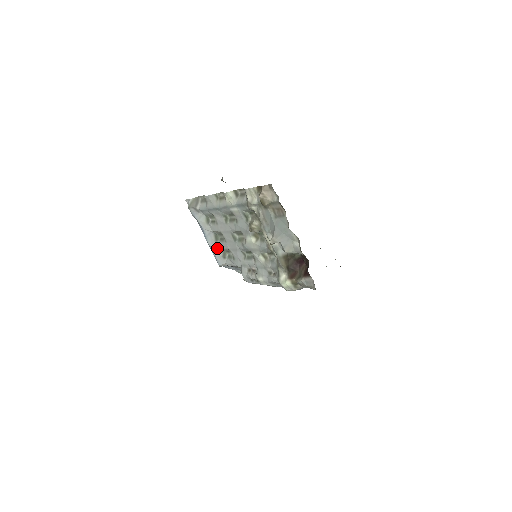
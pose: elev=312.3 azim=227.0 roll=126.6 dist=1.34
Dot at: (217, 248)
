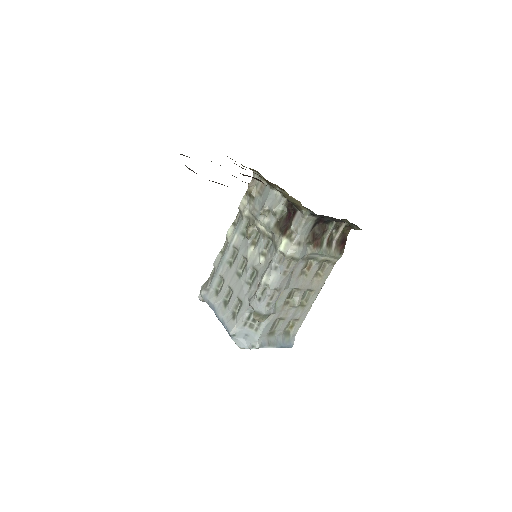
Dot at: (227, 314)
